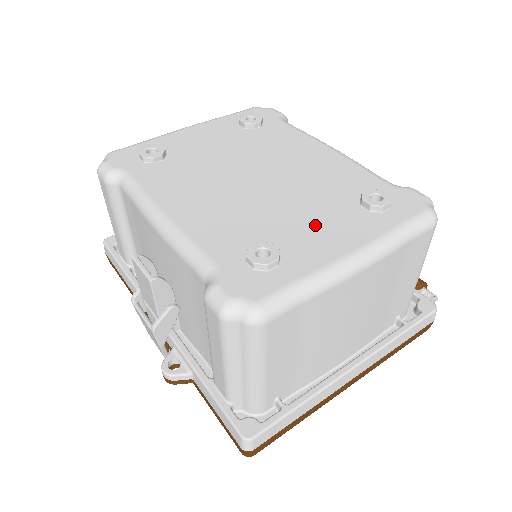
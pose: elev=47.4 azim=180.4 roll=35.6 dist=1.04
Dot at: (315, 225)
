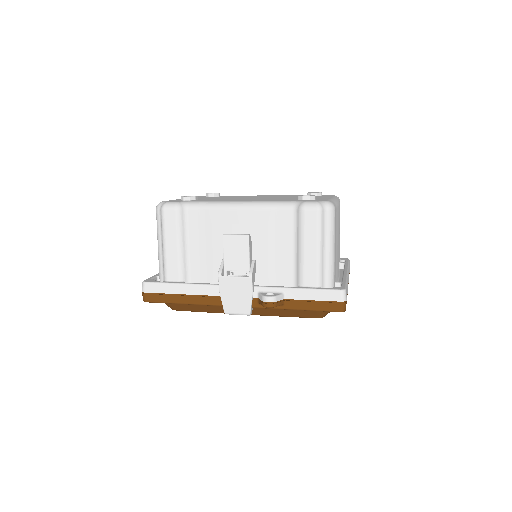
Dot at: occluded
